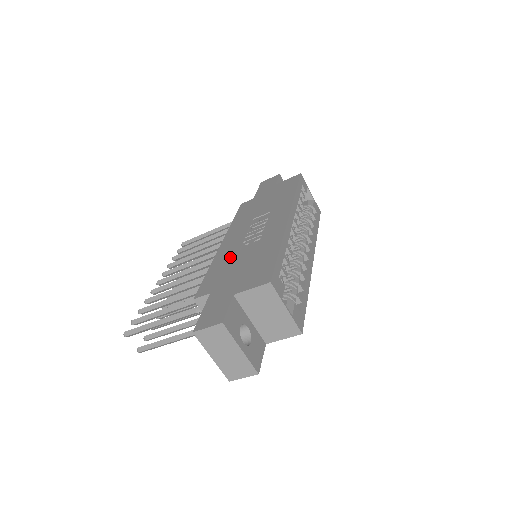
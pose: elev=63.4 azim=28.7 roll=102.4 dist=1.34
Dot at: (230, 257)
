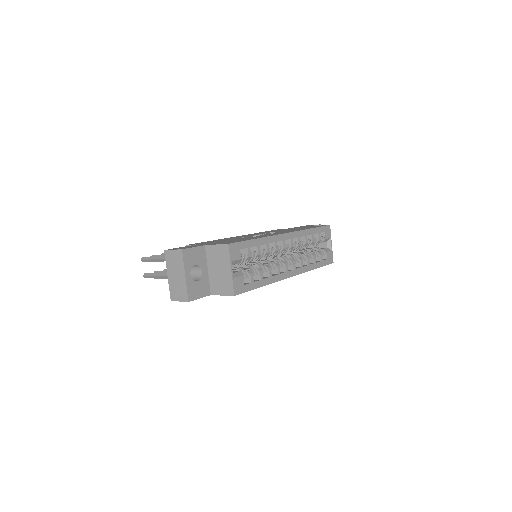
Dot at: (231, 238)
